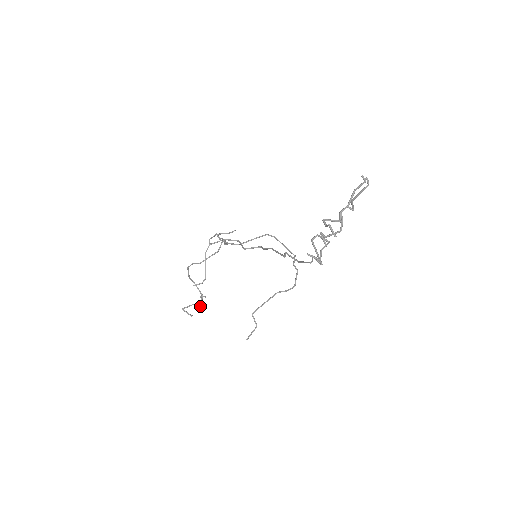
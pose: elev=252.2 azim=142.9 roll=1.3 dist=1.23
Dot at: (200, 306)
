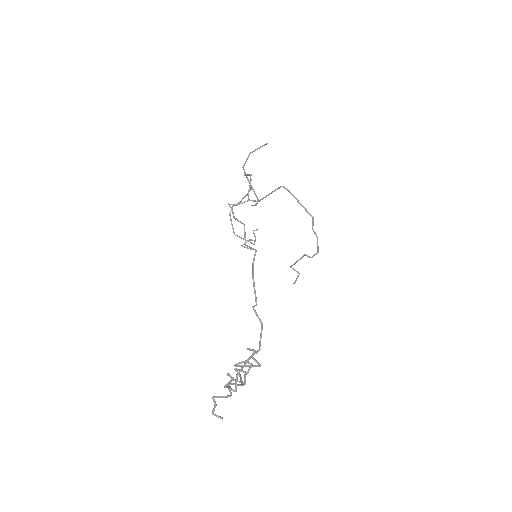
Dot at: occluded
